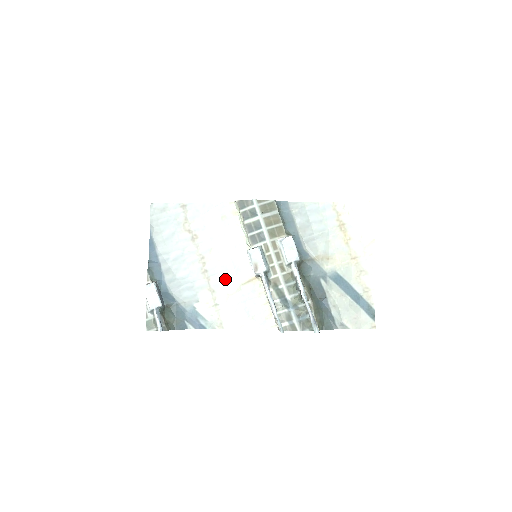
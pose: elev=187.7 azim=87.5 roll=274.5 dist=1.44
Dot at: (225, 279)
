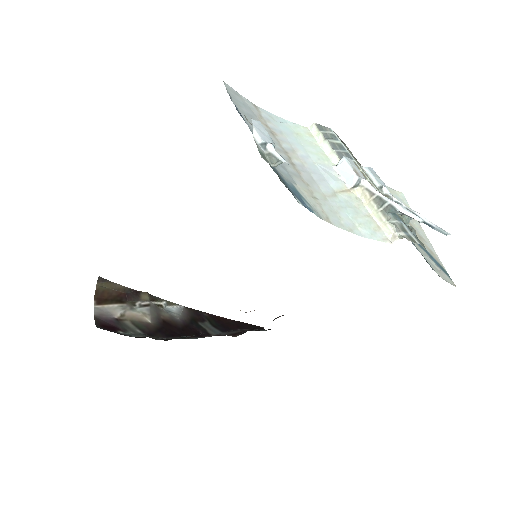
Dot at: (316, 180)
